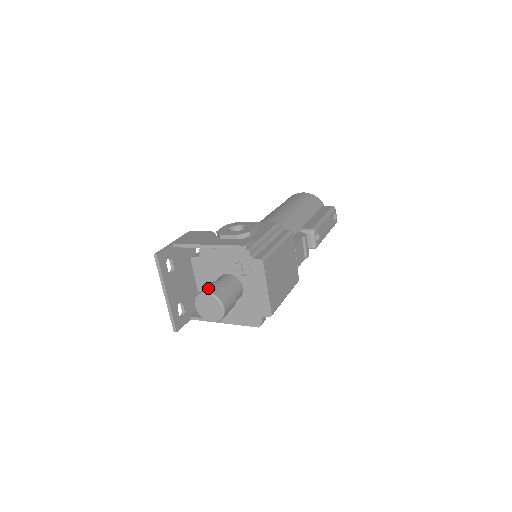
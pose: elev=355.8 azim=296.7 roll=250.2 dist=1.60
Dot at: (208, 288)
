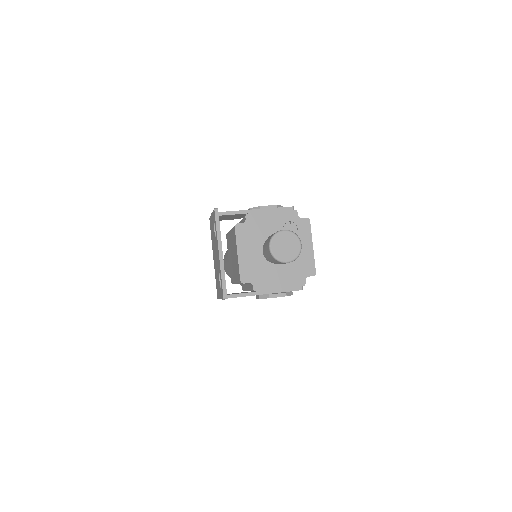
Dot at: occluded
